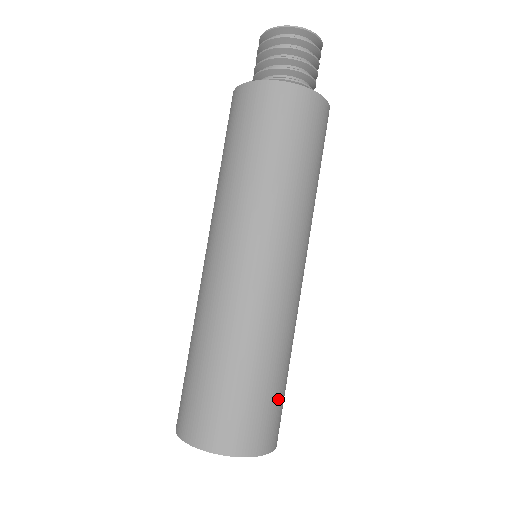
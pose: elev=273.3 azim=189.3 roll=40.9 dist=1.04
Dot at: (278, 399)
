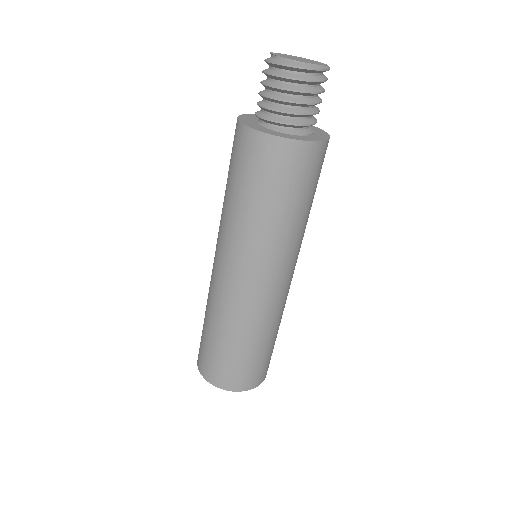
Dot at: occluded
